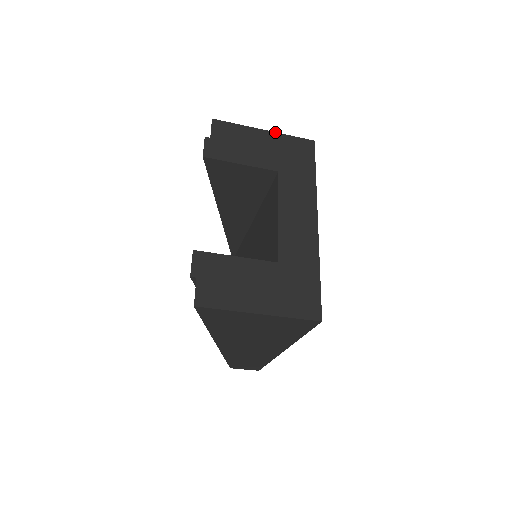
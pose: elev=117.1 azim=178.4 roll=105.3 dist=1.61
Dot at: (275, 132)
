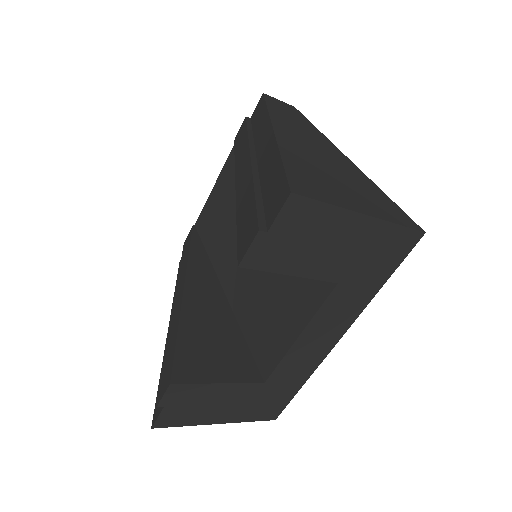
Dot at: (380, 219)
